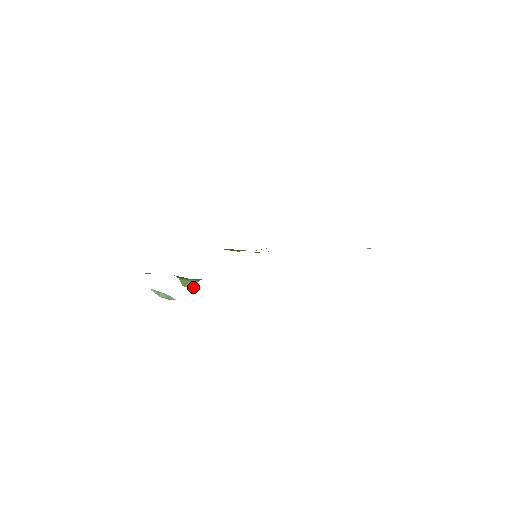
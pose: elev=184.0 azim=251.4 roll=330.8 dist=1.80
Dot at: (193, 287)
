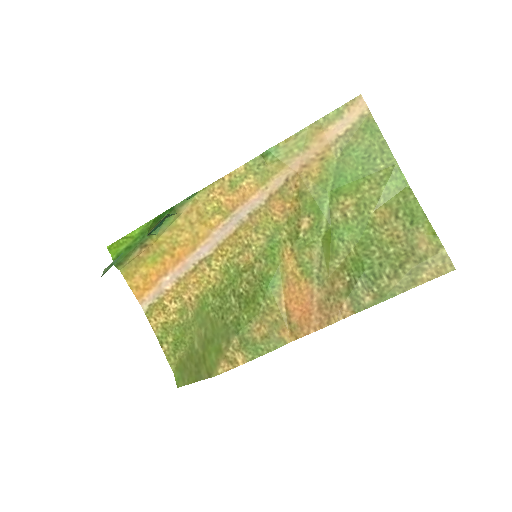
Dot at: (159, 223)
